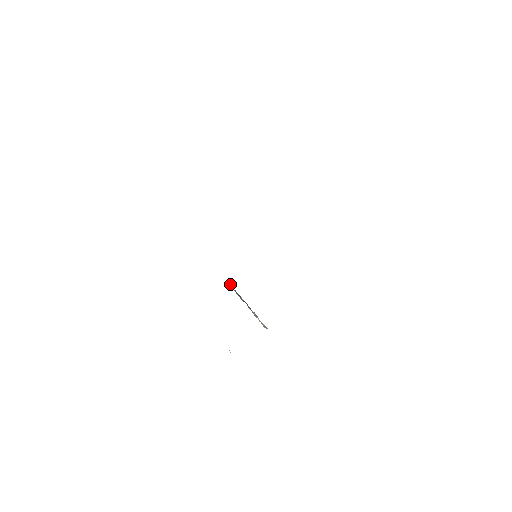
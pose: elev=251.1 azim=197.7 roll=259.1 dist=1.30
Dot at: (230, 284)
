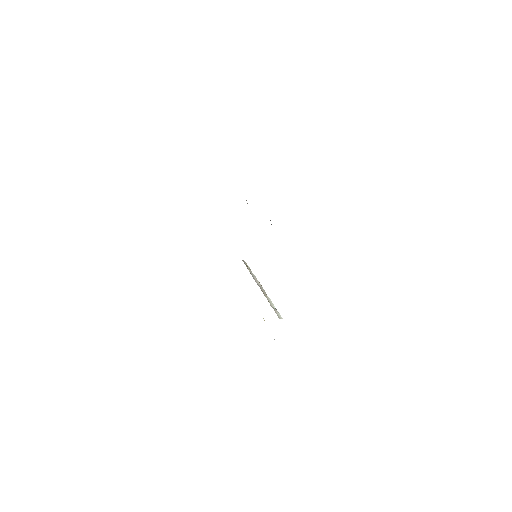
Dot at: (245, 263)
